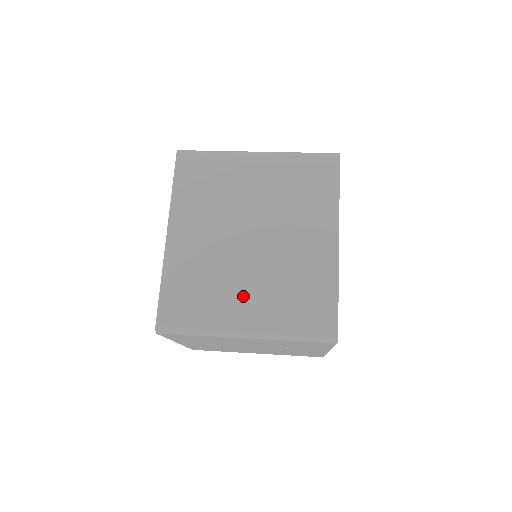
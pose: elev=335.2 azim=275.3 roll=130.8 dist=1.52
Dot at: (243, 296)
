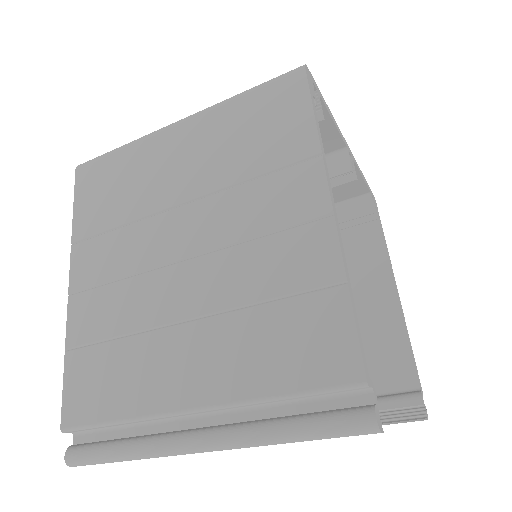
Dot at: occluded
